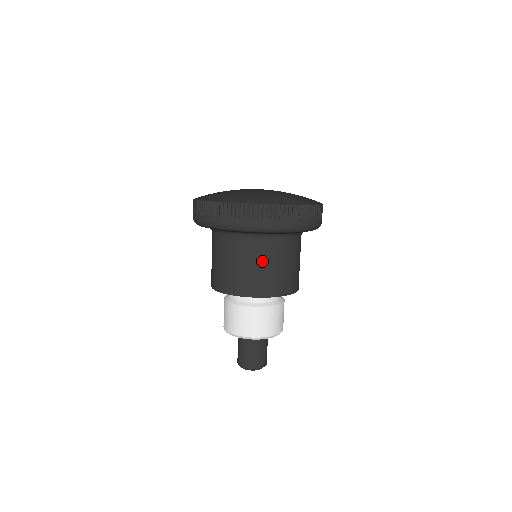
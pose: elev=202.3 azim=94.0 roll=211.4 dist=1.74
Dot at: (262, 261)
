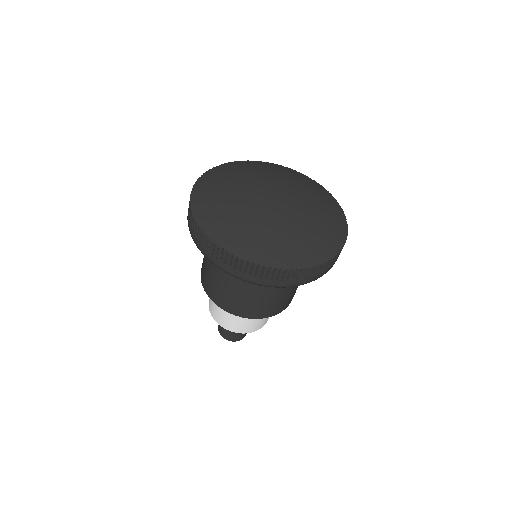
Dot at: occluded
